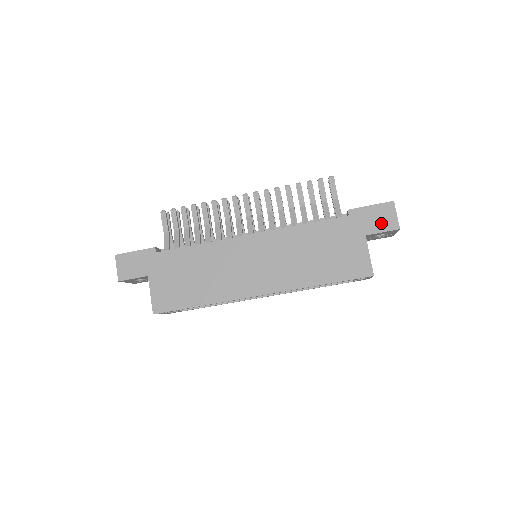
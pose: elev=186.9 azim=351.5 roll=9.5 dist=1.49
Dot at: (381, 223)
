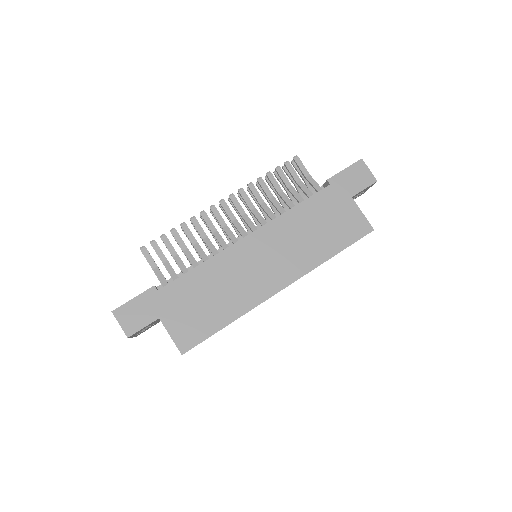
Dot at: (360, 181)
